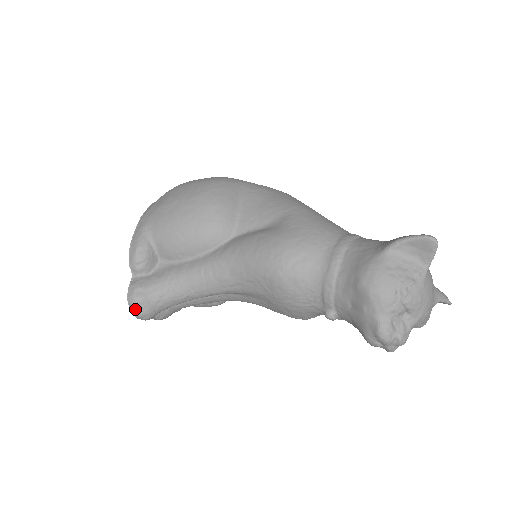
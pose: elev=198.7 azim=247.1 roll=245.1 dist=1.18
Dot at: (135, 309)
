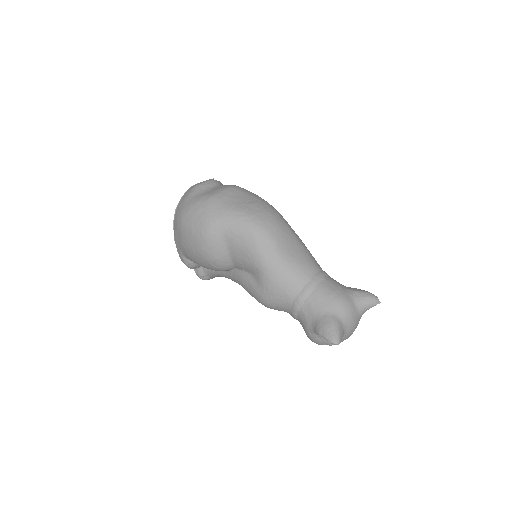
Dot at: occluded
